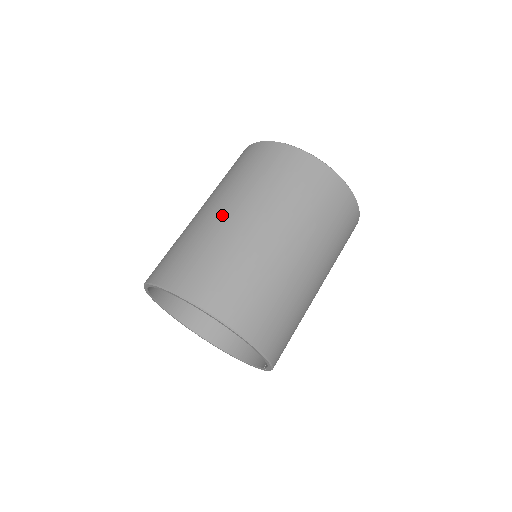
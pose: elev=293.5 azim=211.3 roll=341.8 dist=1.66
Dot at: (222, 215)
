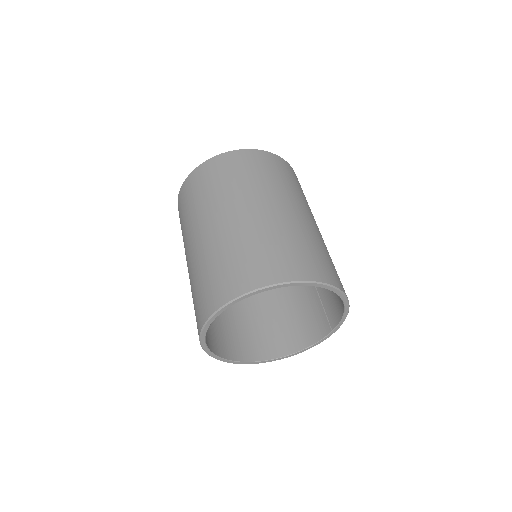
Dot at: (235, 218)
